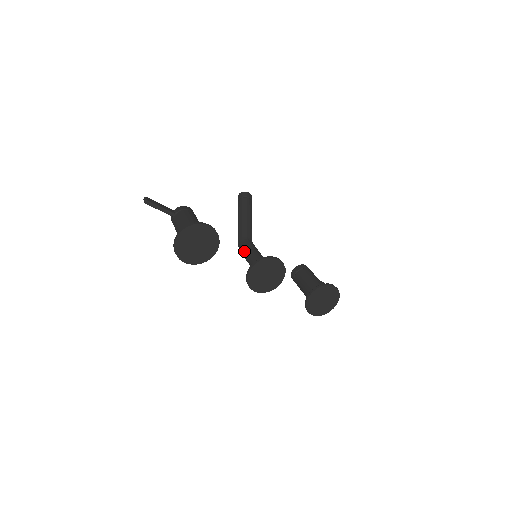
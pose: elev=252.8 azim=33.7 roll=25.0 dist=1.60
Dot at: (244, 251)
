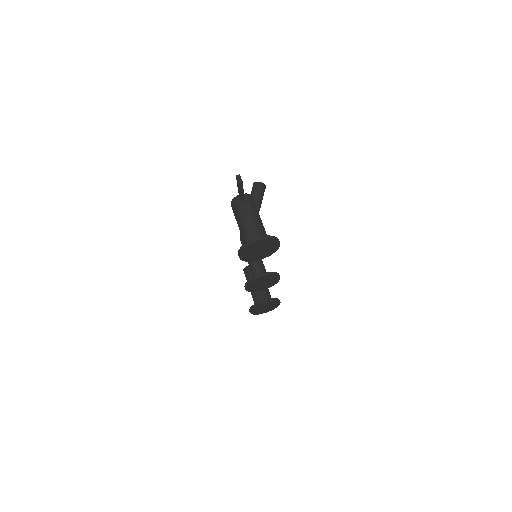
Dot at: occluded
